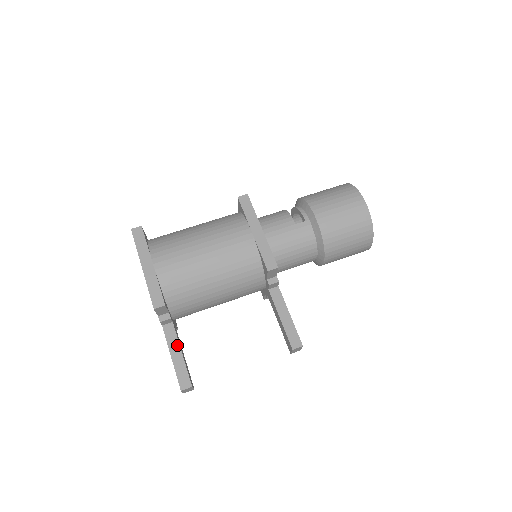
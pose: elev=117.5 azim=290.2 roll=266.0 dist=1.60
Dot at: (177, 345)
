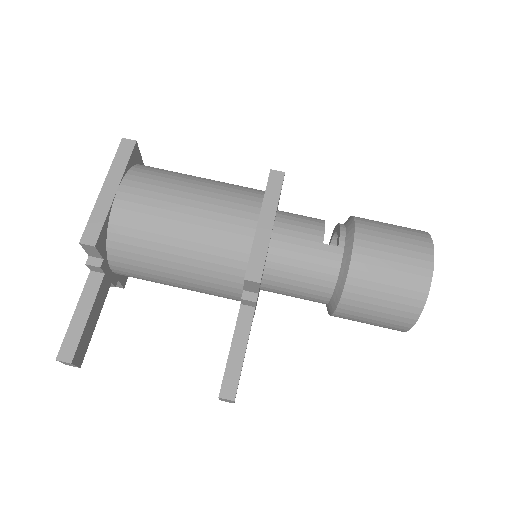
Dot at: (90, 303)
